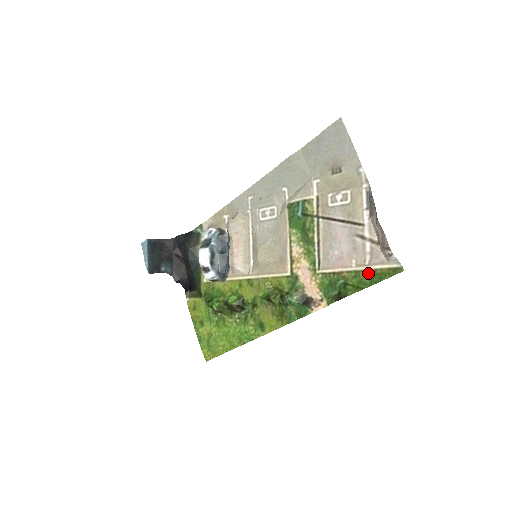
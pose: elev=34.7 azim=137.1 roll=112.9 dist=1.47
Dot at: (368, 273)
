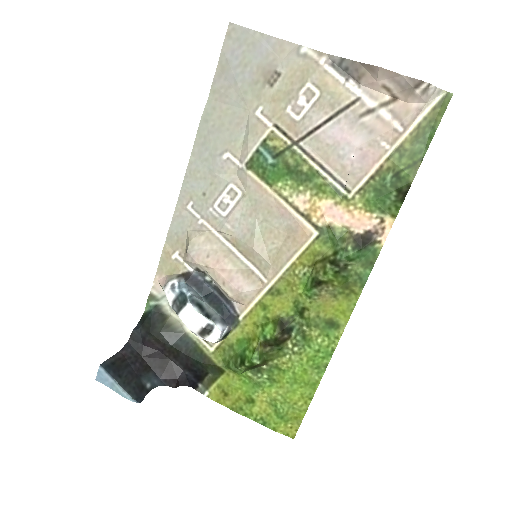
Dot at: (413, 137)
